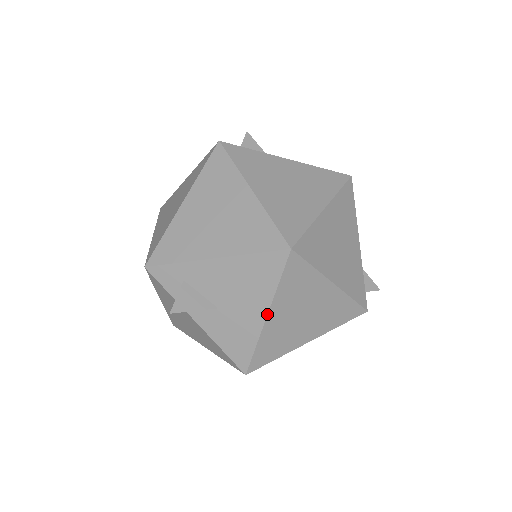
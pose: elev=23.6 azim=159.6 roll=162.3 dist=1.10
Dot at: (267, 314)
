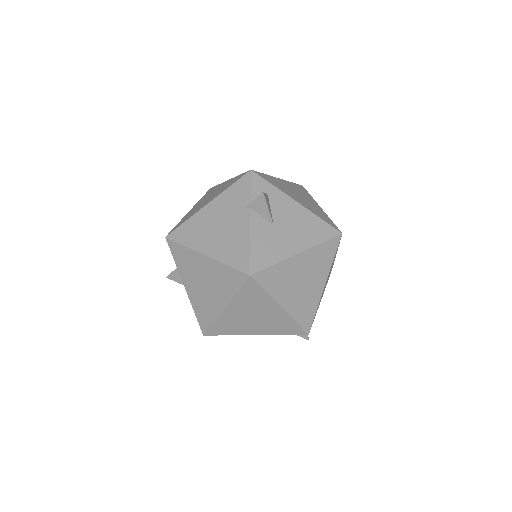
Dot at: (300, 252)
